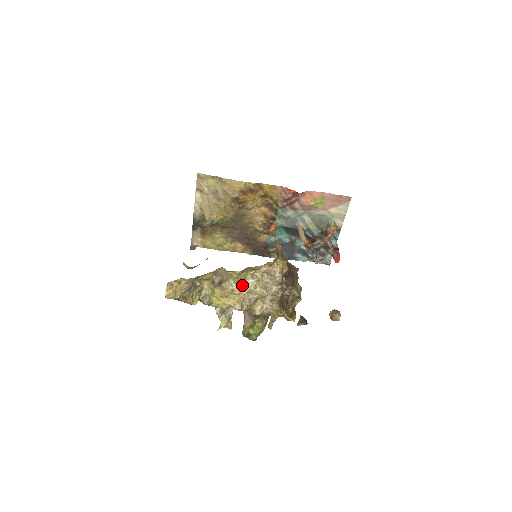
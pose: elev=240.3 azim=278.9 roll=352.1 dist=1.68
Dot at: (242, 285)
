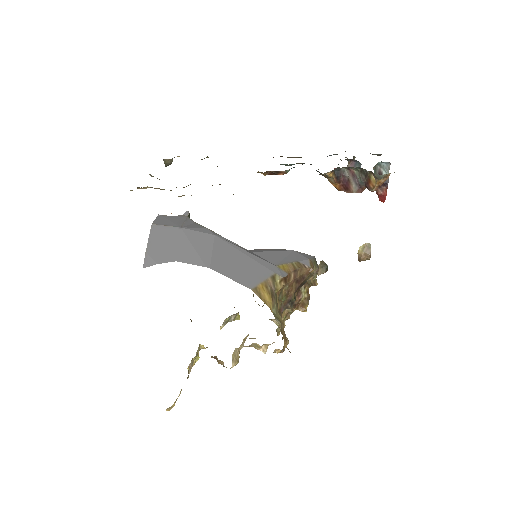
Dot at: occluded
